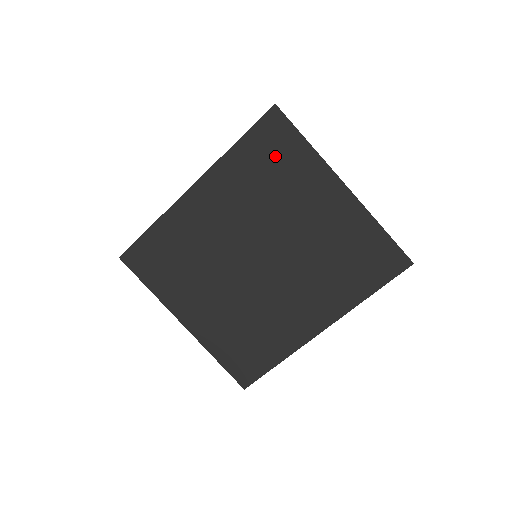
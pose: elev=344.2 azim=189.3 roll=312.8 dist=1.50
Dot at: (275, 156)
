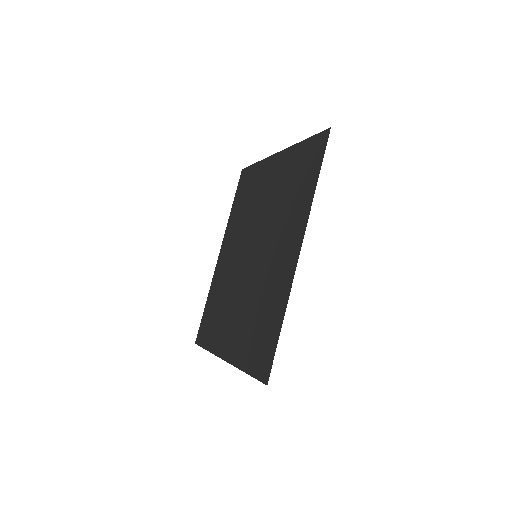
Dot at: (247, 189)
